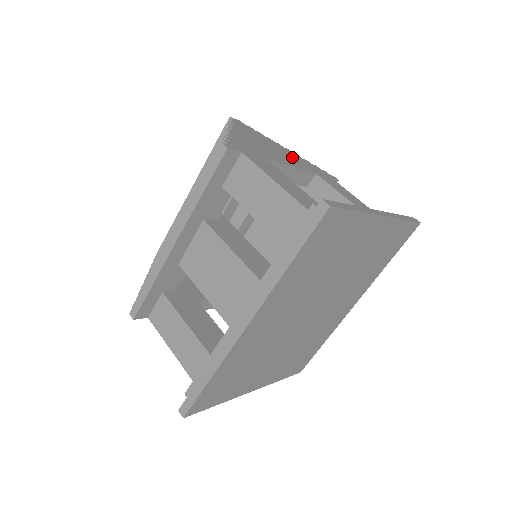
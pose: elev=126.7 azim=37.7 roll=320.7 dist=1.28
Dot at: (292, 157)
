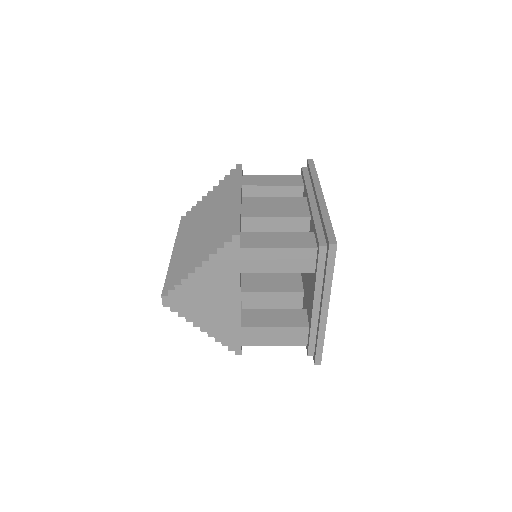
Dot at: occluded
